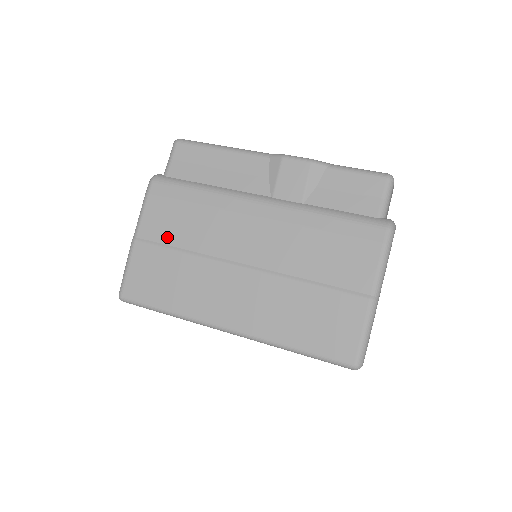
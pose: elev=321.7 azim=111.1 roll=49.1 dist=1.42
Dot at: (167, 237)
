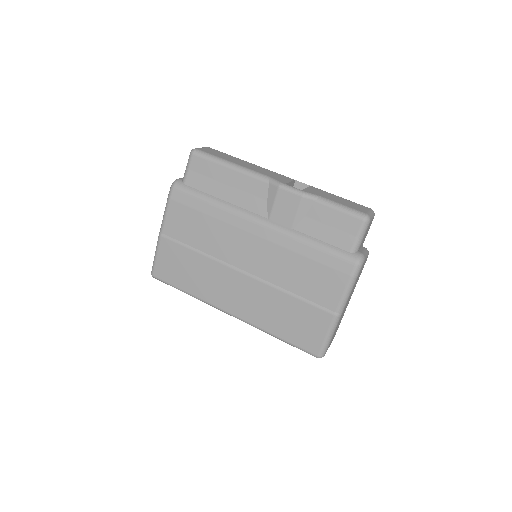
Dot at: (185, 238)
